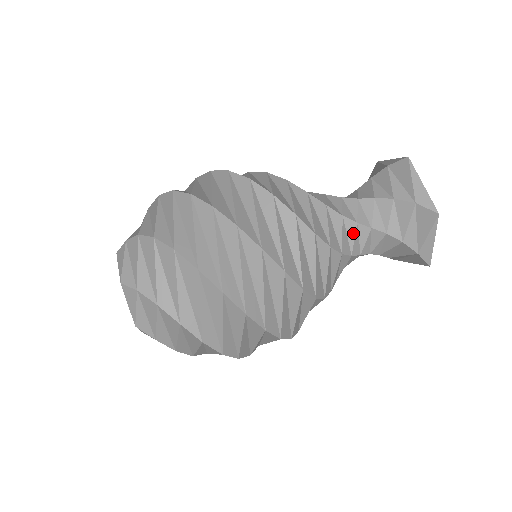
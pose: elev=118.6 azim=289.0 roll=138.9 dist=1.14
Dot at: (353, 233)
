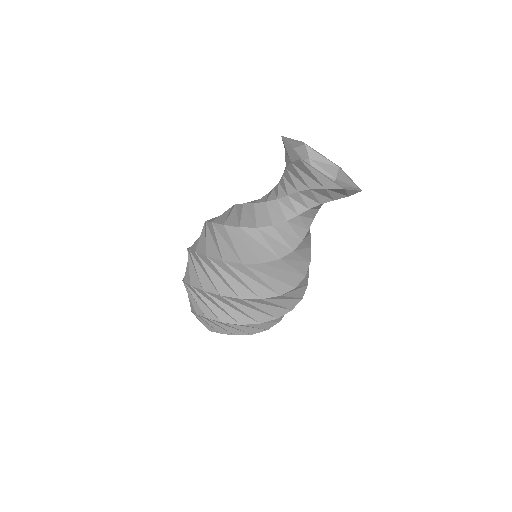
Dot at: (300, 221)
